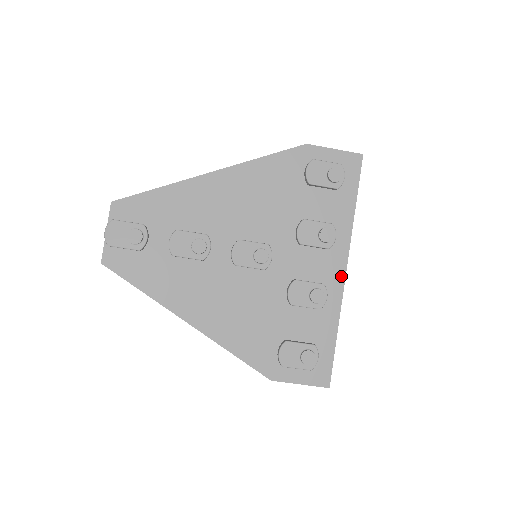
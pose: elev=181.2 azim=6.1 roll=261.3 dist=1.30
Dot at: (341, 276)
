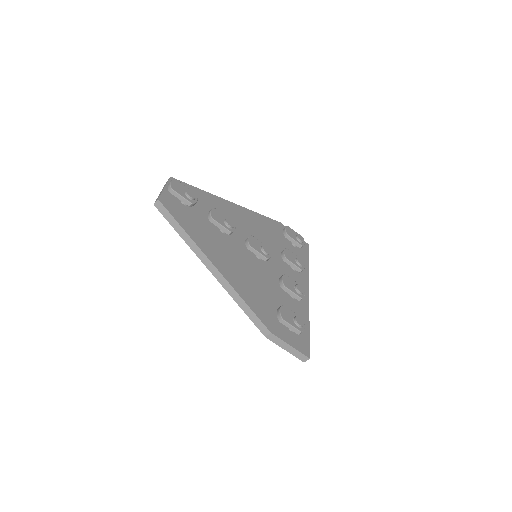
Dot at: (307, 294)
